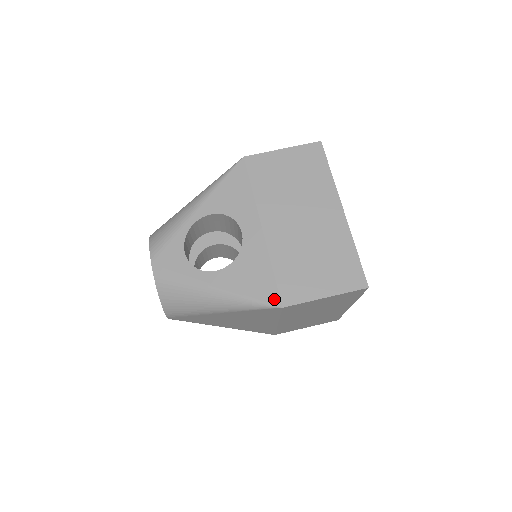
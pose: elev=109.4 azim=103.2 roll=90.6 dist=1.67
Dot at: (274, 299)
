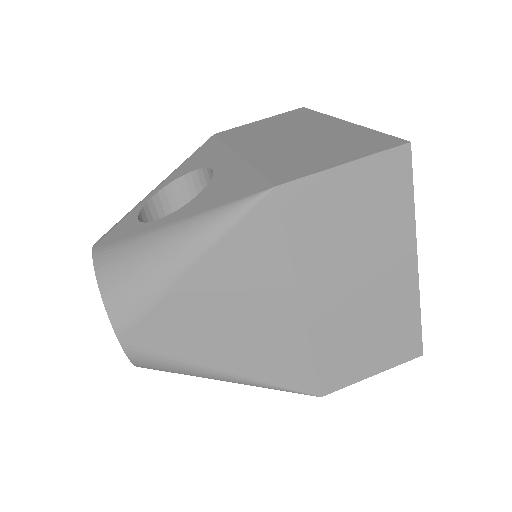
Dot at: (261, 187)
